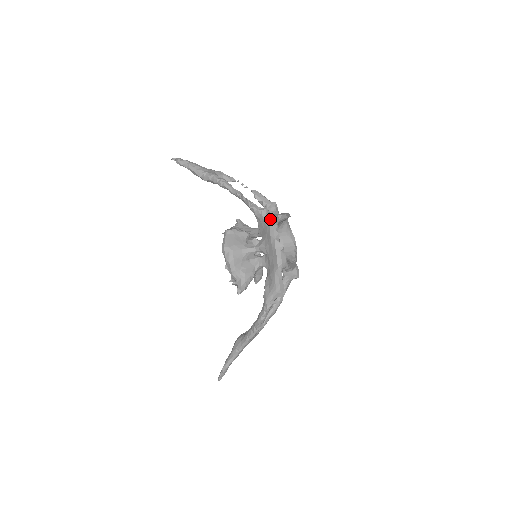
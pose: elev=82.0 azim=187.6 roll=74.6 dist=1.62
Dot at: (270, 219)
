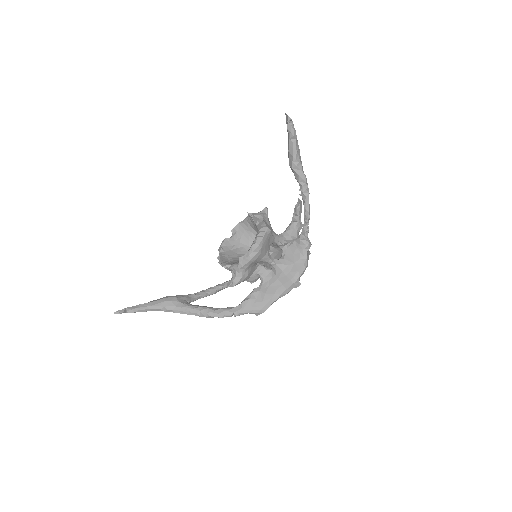
Dot at: (307, 256)
